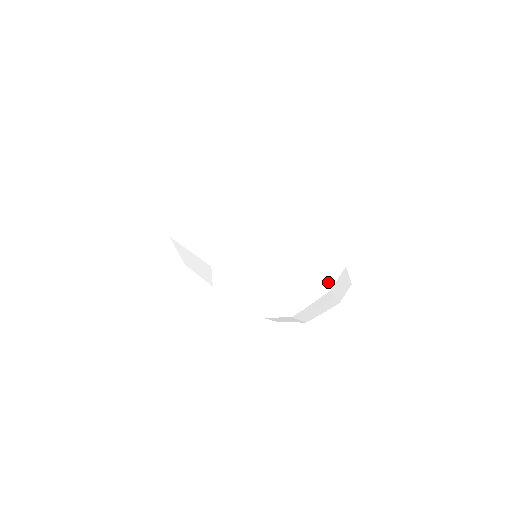
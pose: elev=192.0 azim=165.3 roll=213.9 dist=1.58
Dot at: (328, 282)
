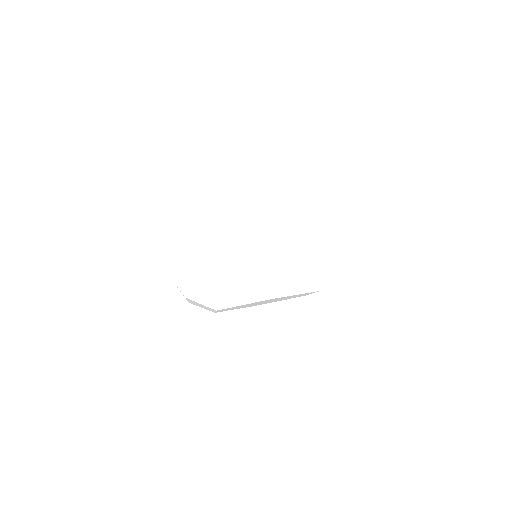
Dot at: (261, 221)
